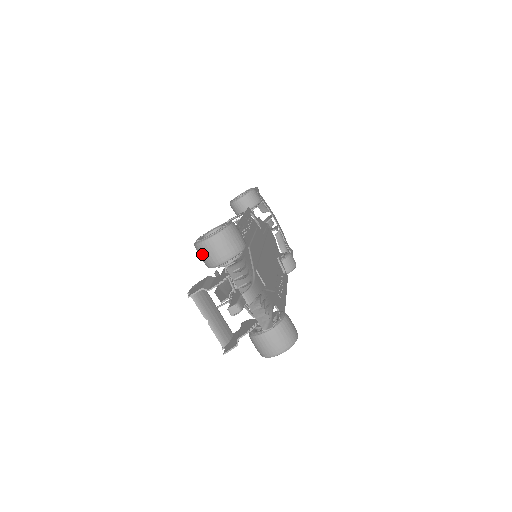
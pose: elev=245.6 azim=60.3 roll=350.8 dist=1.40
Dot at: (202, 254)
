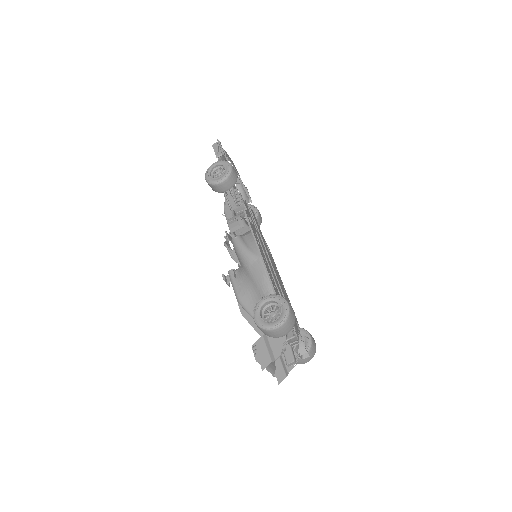
Dot at: (266, 333)
